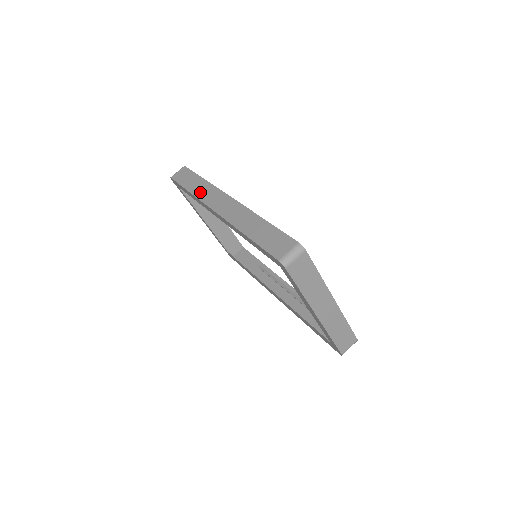
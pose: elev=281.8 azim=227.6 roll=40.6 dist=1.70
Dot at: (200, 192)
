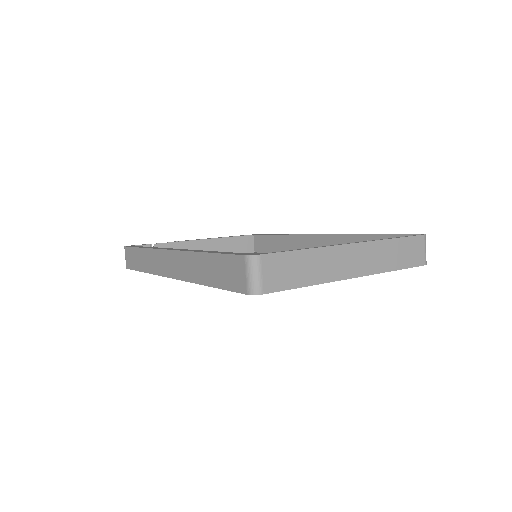
Dot at: (149, 266)
